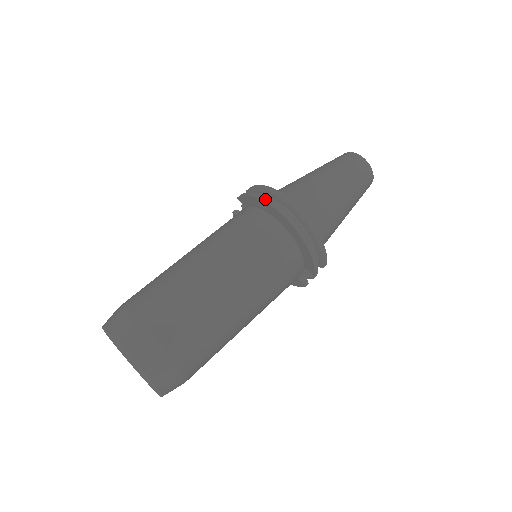
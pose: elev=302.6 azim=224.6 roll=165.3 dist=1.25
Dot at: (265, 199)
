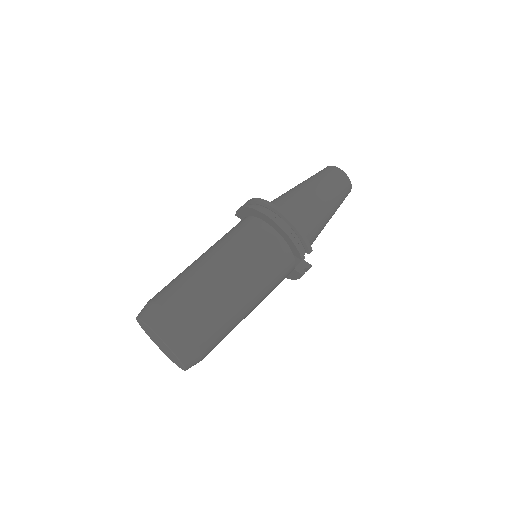
Dot at: (250, 206)
